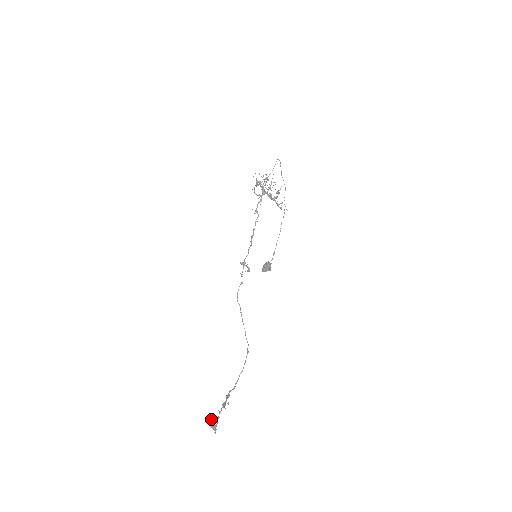
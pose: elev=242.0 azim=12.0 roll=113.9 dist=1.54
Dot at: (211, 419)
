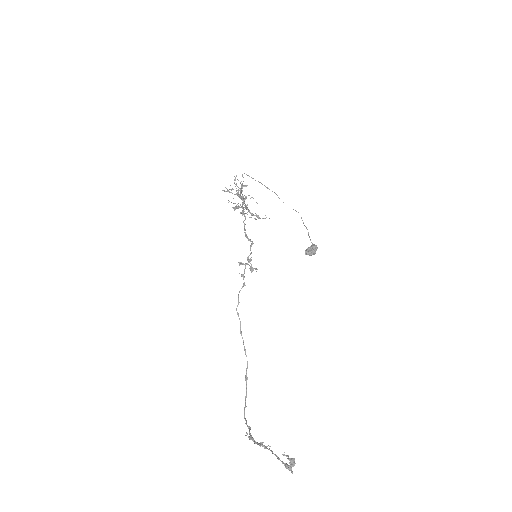
Dot at: occluded
